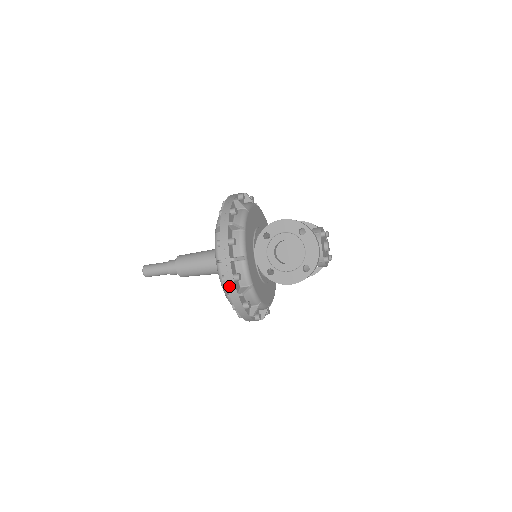
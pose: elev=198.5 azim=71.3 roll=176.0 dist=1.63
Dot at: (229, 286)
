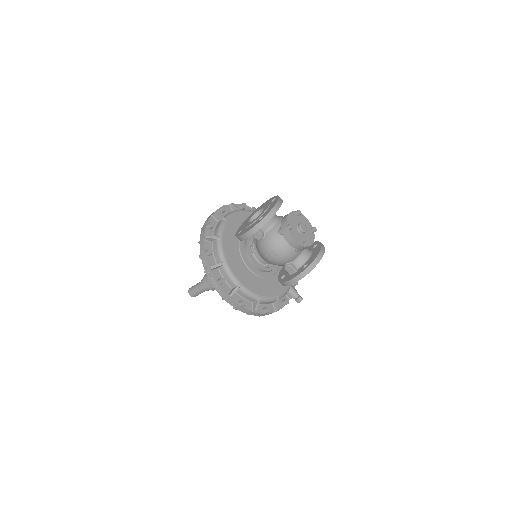
Dot at: (202, 232)
